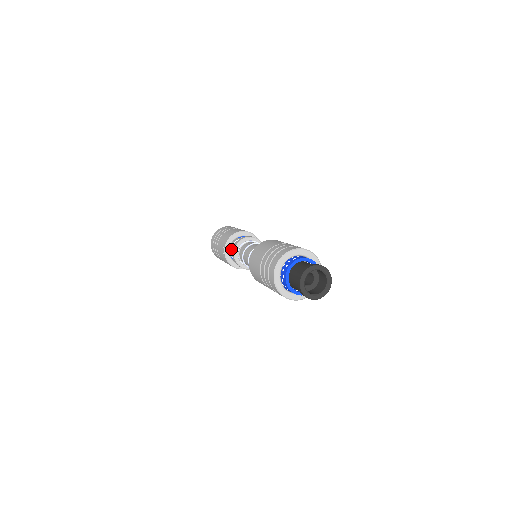
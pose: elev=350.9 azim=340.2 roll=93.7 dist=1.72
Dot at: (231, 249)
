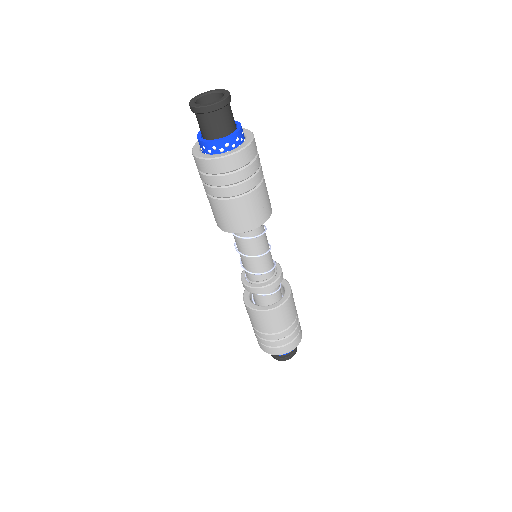
Dot at: occluded
